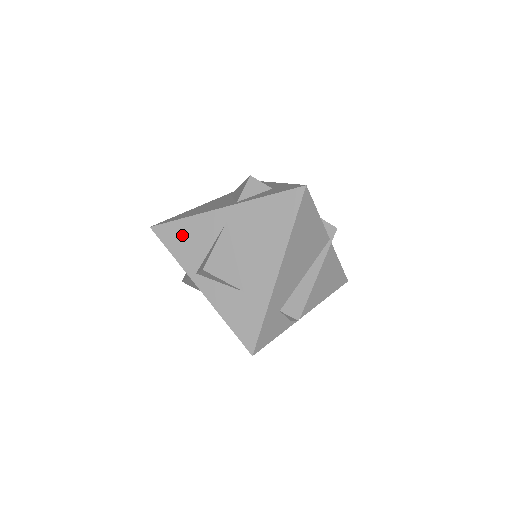
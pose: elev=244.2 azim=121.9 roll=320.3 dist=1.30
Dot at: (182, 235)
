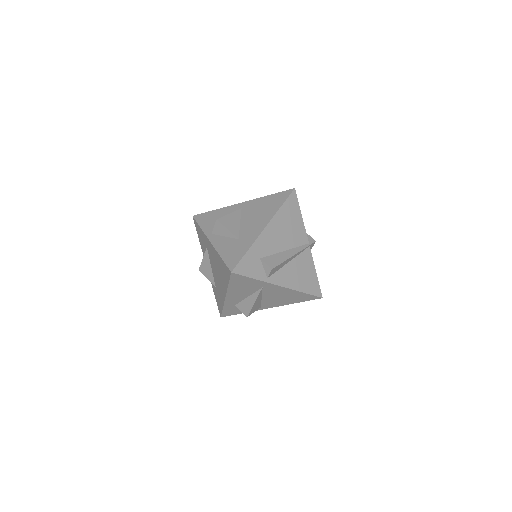
Dot at: (211, 217)
